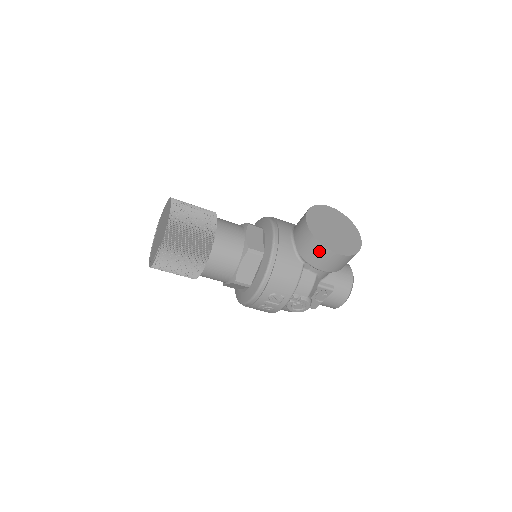
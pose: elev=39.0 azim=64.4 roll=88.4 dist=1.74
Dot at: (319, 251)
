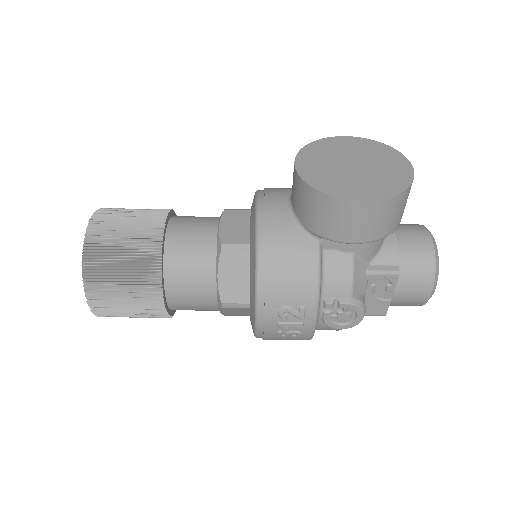
Dot at: (328, 208)
